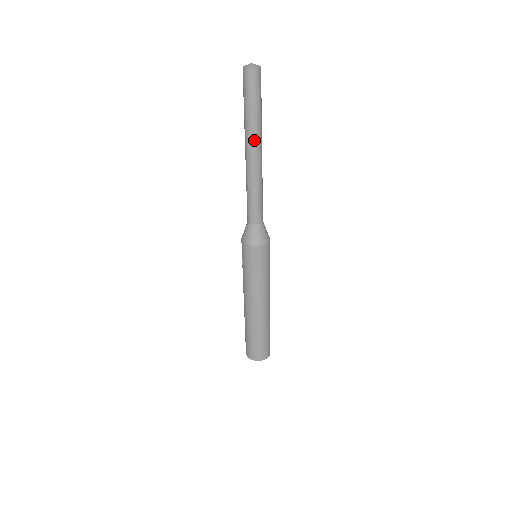
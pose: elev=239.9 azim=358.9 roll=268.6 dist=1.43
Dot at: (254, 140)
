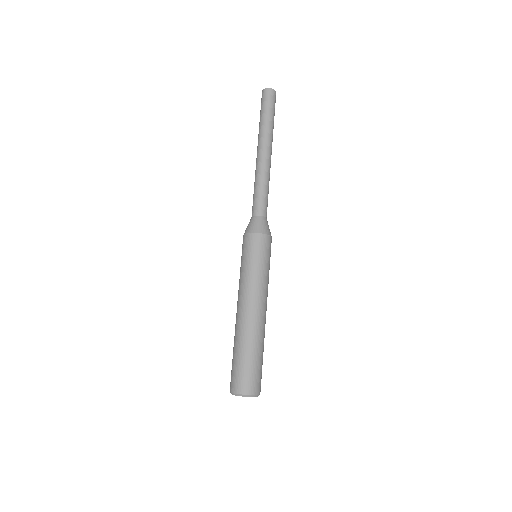
Dot at: (261, 140)
